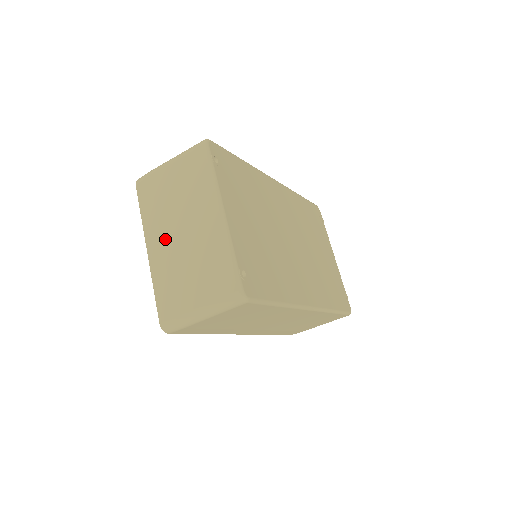
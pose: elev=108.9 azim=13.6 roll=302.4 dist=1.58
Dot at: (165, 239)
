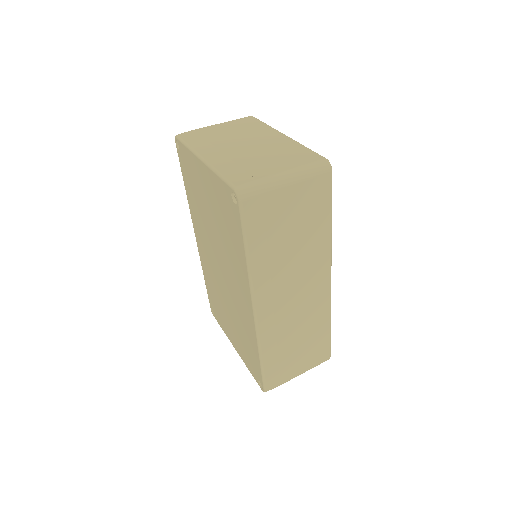
Dot at: (225, 149)
